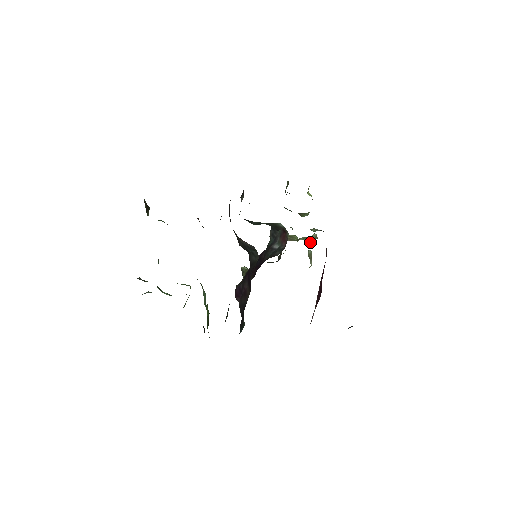
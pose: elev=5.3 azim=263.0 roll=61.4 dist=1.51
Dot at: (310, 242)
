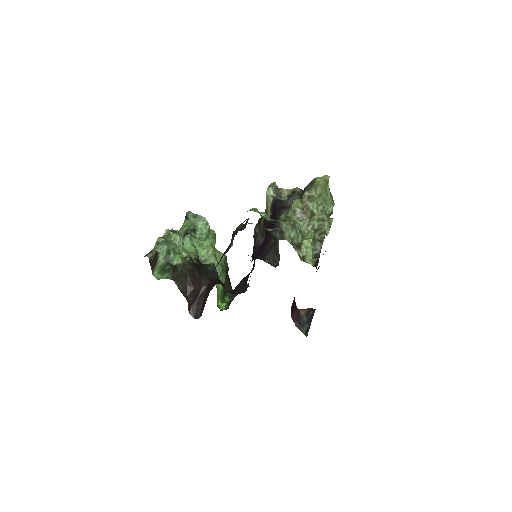
Dot at: (317, 235)
